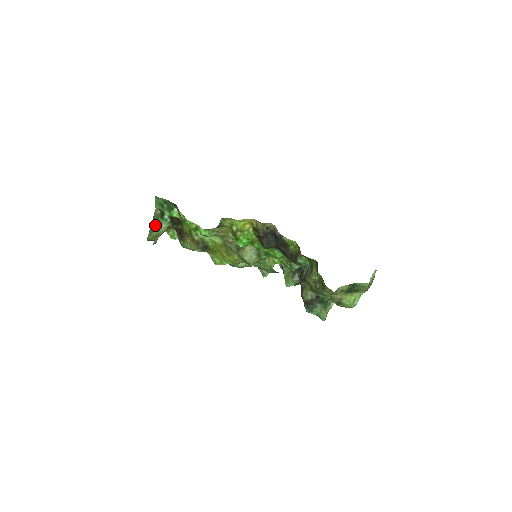
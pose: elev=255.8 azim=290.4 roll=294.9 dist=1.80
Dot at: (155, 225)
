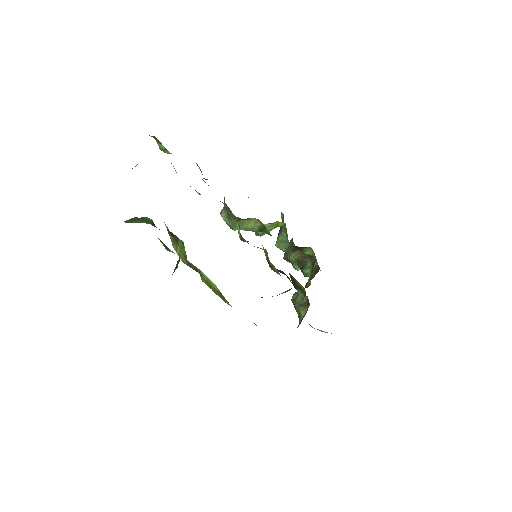
Dot at: (140, 220)
